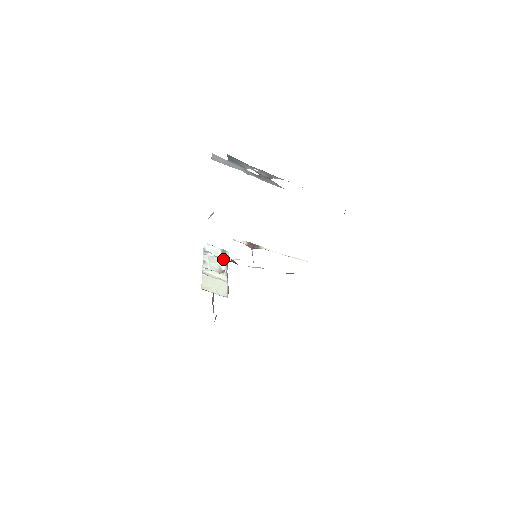
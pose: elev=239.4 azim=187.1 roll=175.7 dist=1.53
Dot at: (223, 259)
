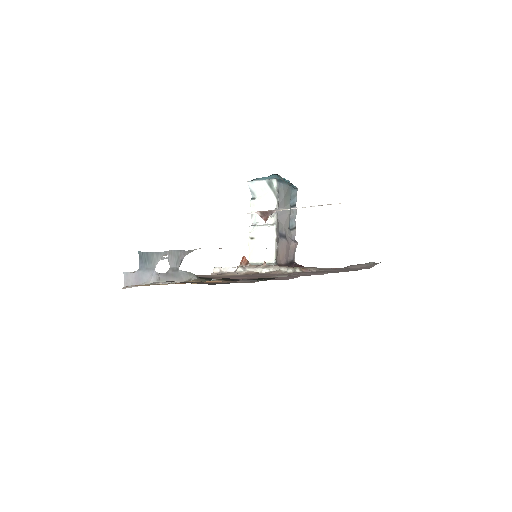
Dot at: (272, 193)
